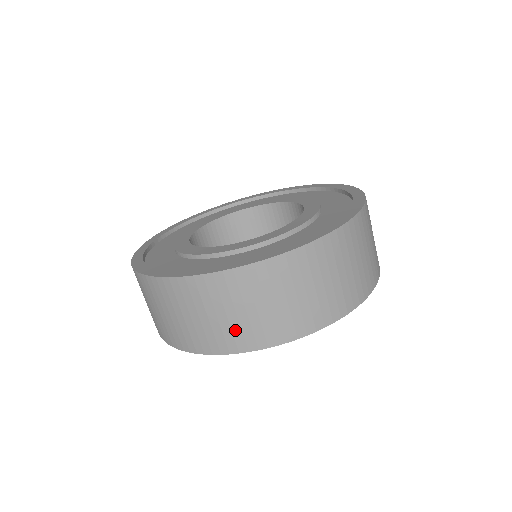
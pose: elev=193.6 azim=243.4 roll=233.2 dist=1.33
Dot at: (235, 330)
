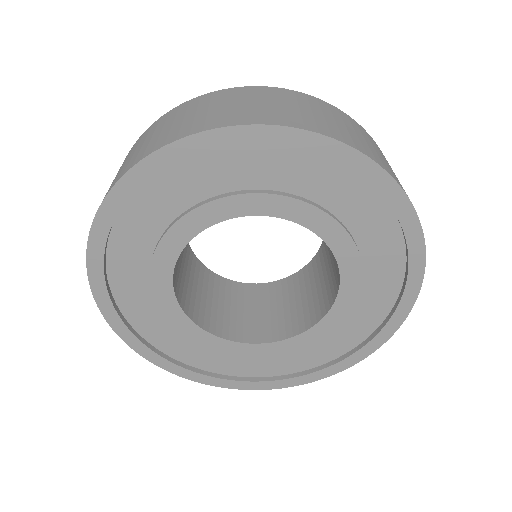
Dot at: (373, 152)
